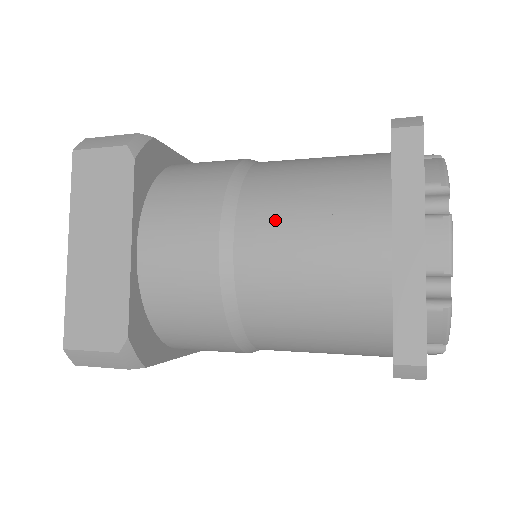
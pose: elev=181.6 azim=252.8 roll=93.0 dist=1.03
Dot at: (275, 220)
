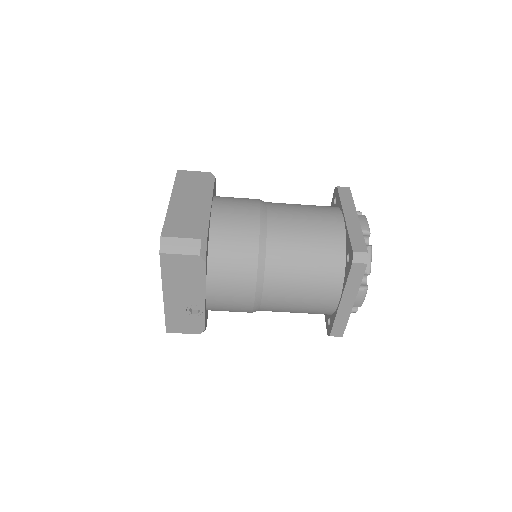
Dot at: (287, 208)
